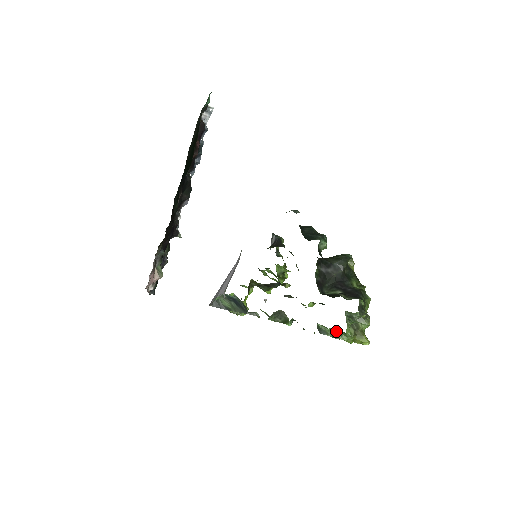
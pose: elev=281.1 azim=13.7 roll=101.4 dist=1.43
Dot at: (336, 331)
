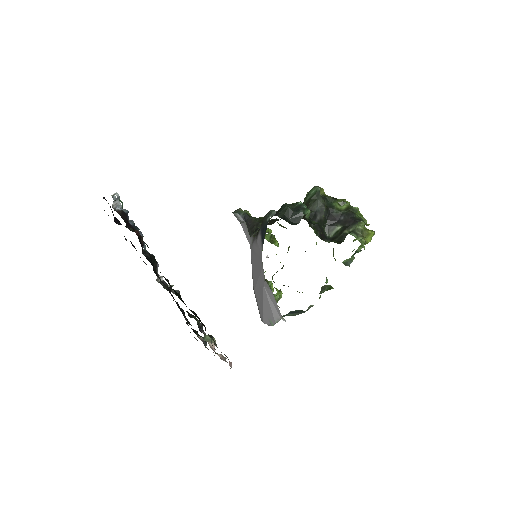
Dot at: occluded
